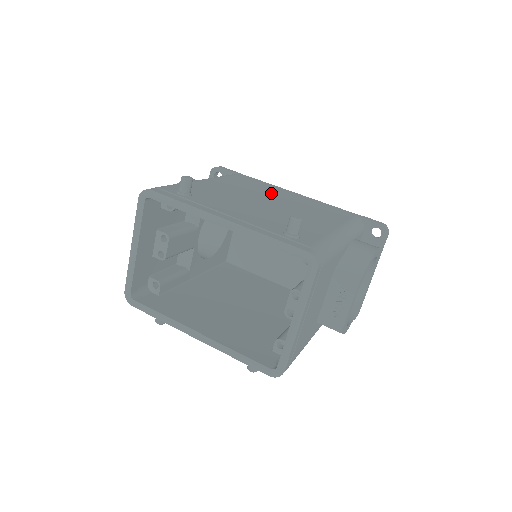
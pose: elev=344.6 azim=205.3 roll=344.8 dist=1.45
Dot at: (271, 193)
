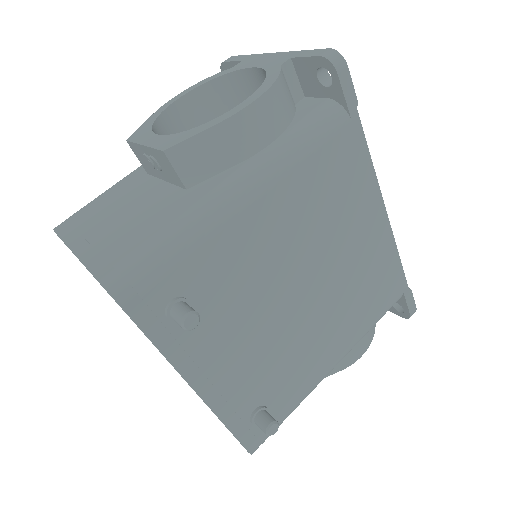
Dot at: (341, 234)
